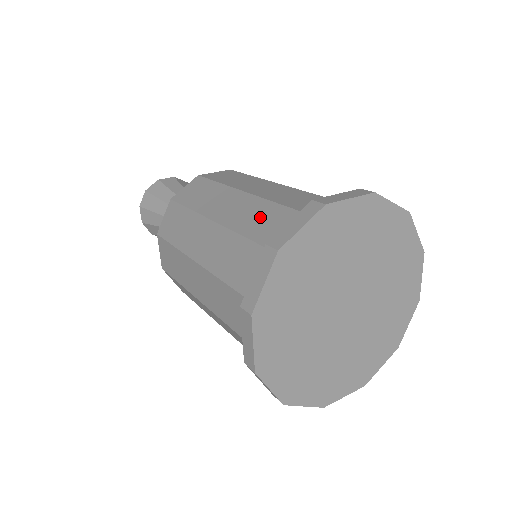
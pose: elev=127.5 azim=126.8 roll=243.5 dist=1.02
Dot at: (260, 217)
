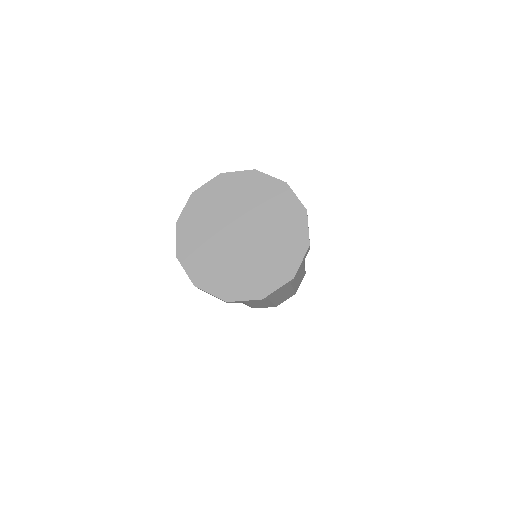
Dot at: occluded
